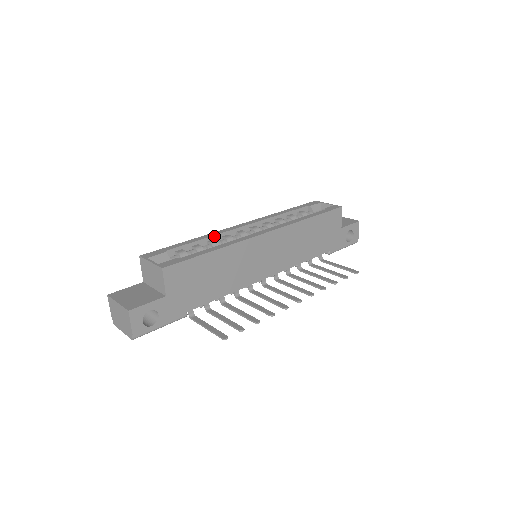
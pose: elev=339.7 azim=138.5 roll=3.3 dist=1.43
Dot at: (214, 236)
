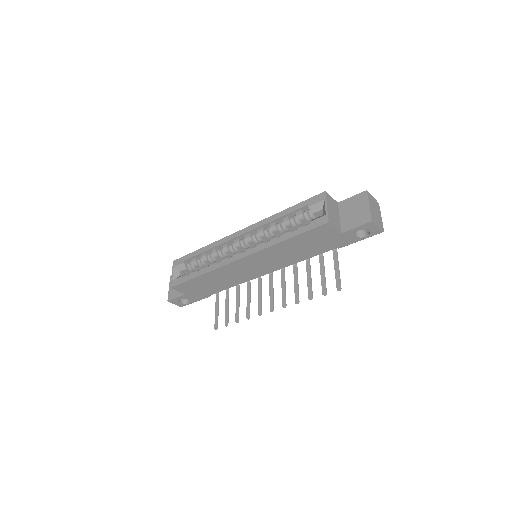
Dot at: (216, 247)
